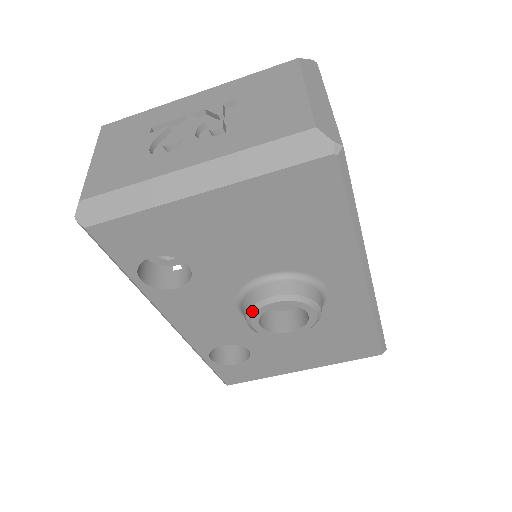
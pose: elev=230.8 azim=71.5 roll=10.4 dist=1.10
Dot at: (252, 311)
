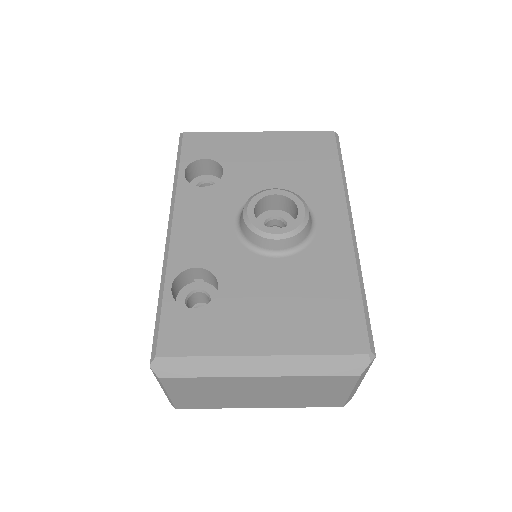
Dot at: (254, 196)
